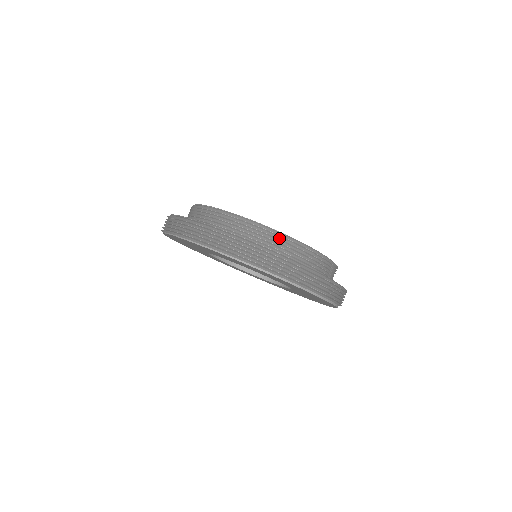
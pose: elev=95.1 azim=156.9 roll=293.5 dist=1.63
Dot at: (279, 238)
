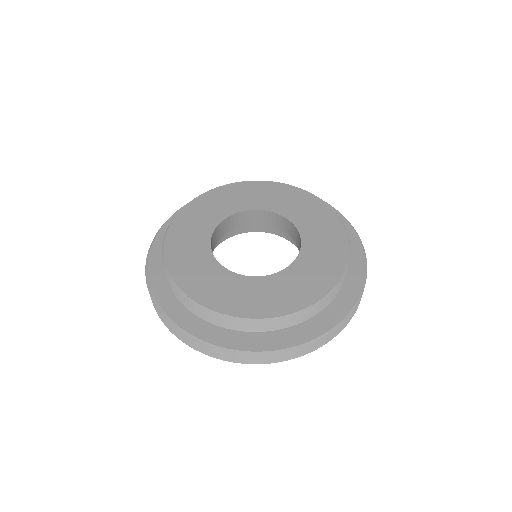
Dot at: (183, 296)
